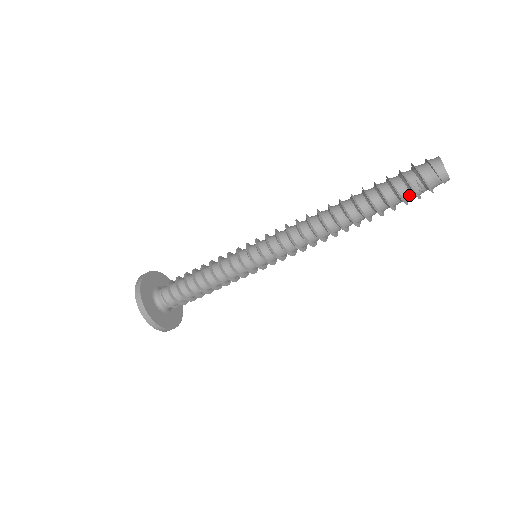
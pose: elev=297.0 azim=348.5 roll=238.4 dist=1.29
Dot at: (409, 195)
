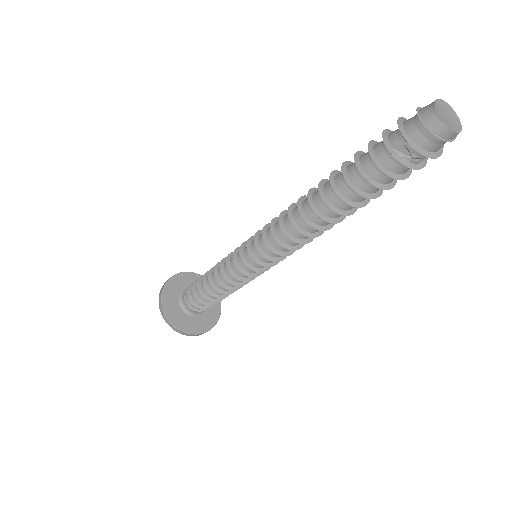
Dot at: (401, 166)
